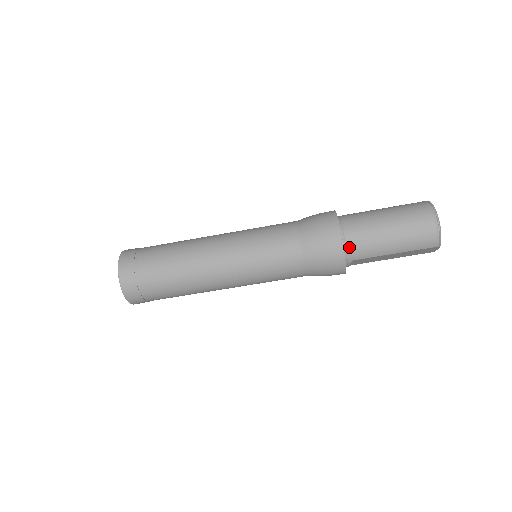
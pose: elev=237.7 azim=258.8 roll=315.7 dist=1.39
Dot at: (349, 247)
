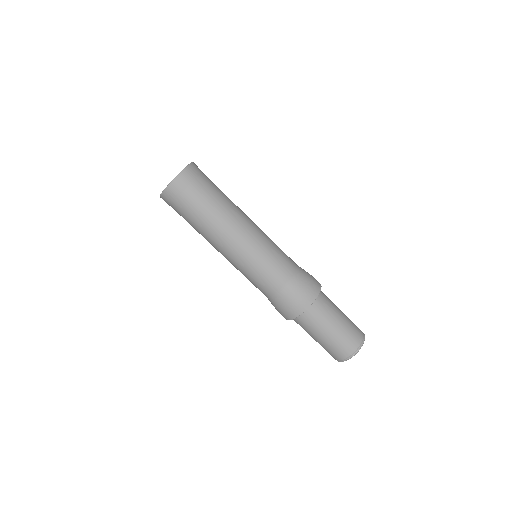
Dot at: (300, 318)
